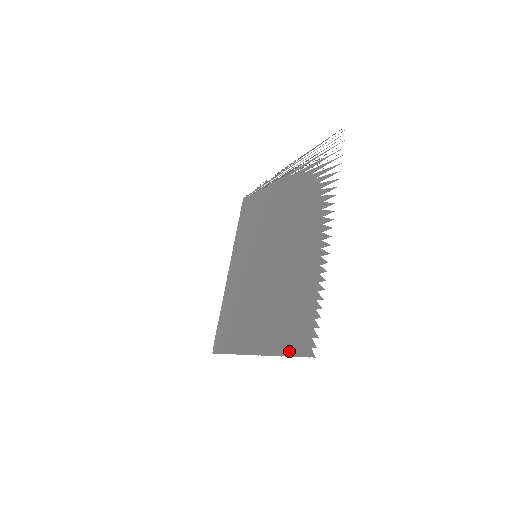
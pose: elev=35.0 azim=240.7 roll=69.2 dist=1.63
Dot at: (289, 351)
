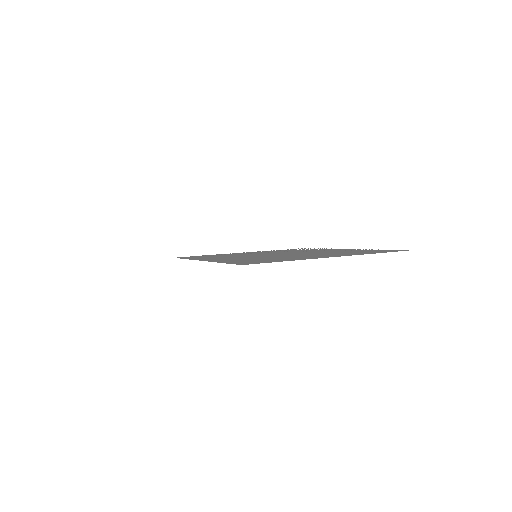
Dot at: (384, 252)
